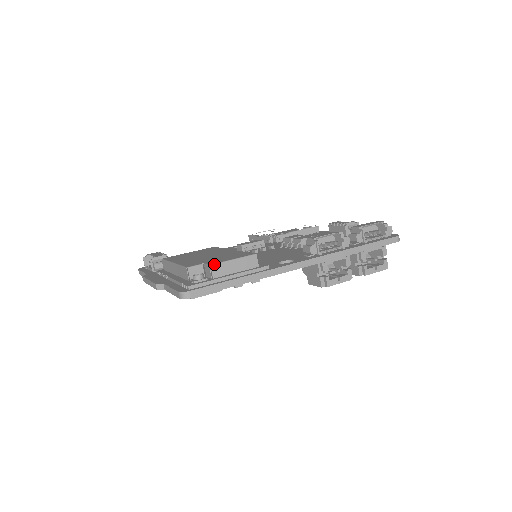
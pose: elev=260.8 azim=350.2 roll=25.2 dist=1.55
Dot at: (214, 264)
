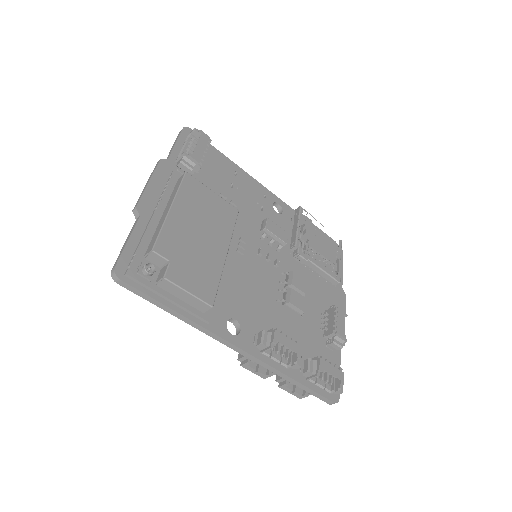
Dot at: (168, 280)
